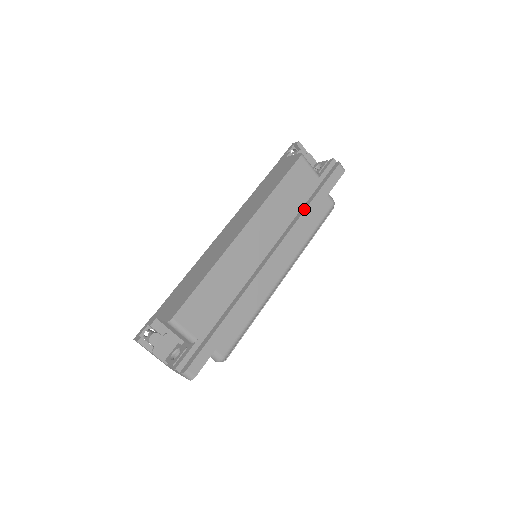
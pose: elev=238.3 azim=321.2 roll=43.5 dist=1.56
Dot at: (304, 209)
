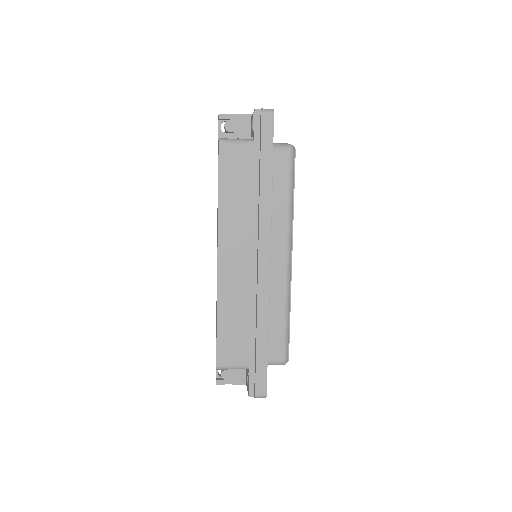
Dot at: (259, 191)
